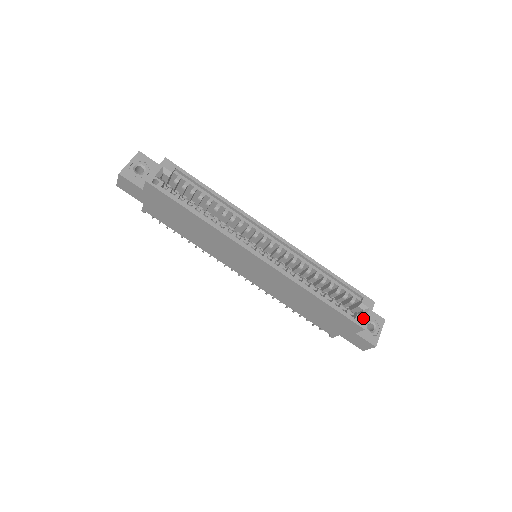
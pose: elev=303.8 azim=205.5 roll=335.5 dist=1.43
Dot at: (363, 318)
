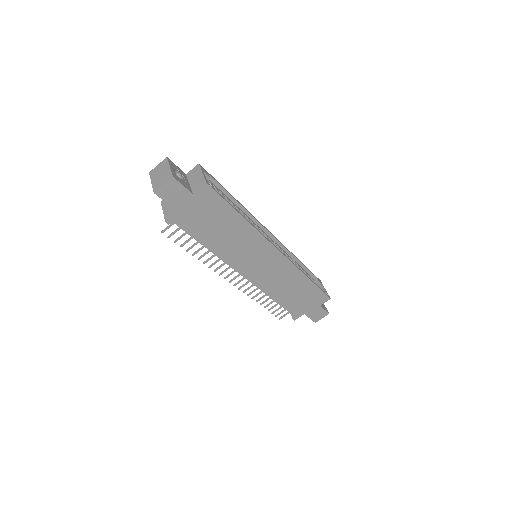
Dot at: (325, 291)
